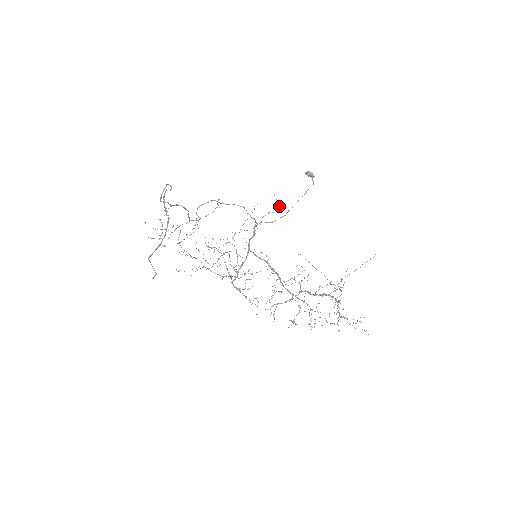
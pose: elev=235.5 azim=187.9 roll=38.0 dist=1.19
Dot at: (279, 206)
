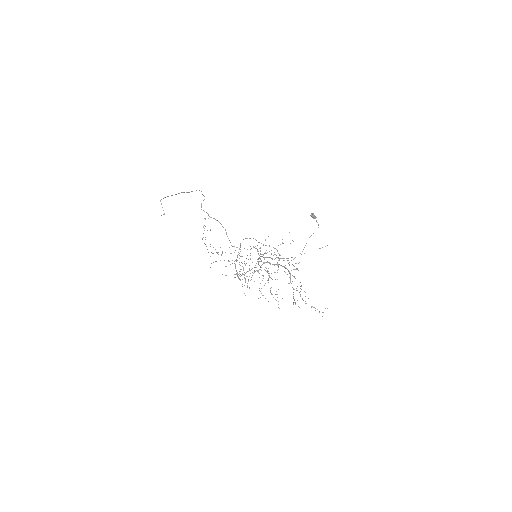
Dot at: occluded
